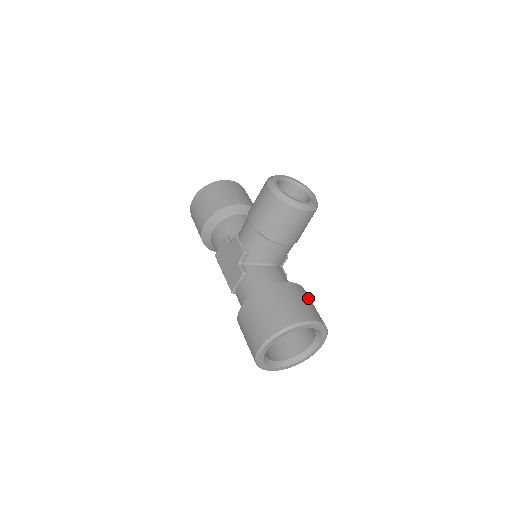
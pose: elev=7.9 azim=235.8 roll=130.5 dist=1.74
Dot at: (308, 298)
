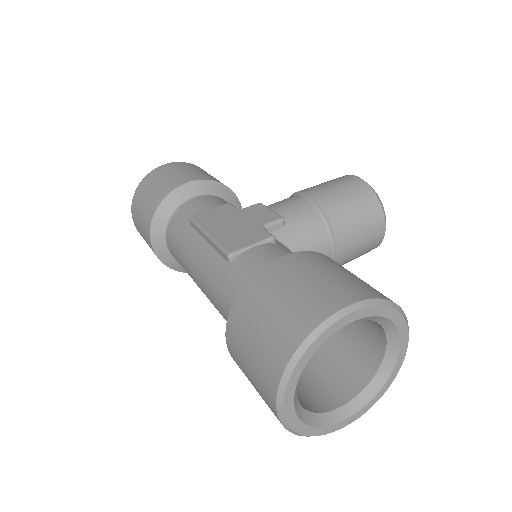
Dot at: occluded
